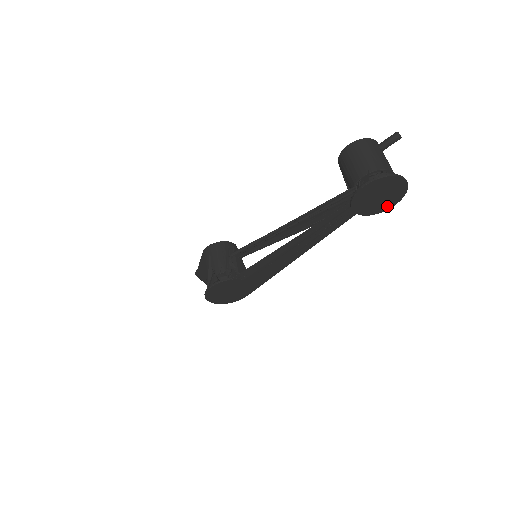
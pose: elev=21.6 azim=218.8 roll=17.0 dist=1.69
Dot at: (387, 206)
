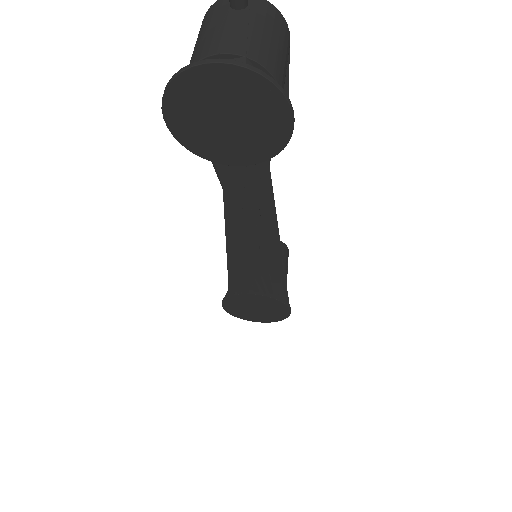
Dot at: (279, 126)
